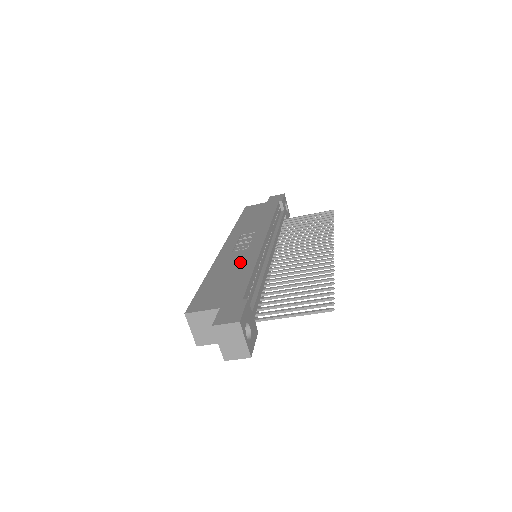
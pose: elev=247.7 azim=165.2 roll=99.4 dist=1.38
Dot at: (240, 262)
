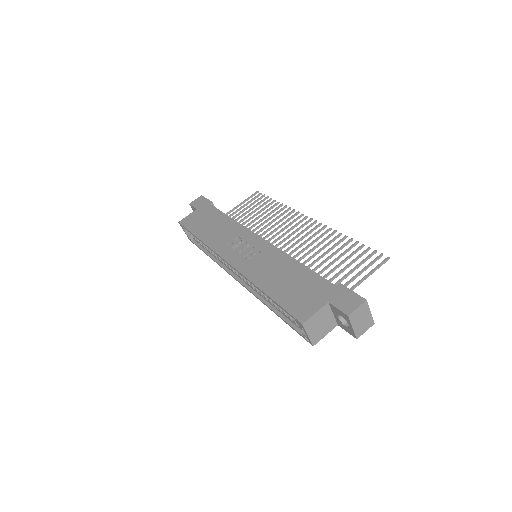
Dot at: (275, 264)
